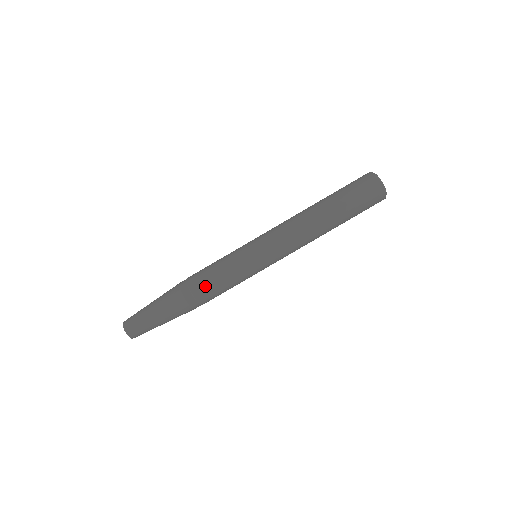
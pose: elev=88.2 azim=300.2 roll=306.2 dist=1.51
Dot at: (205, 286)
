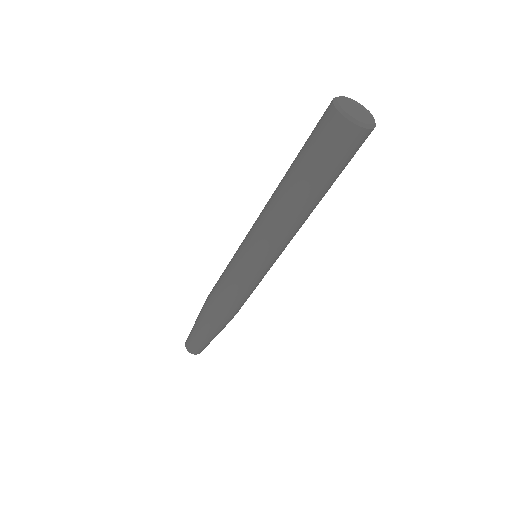
Dot at: (230, 310)
